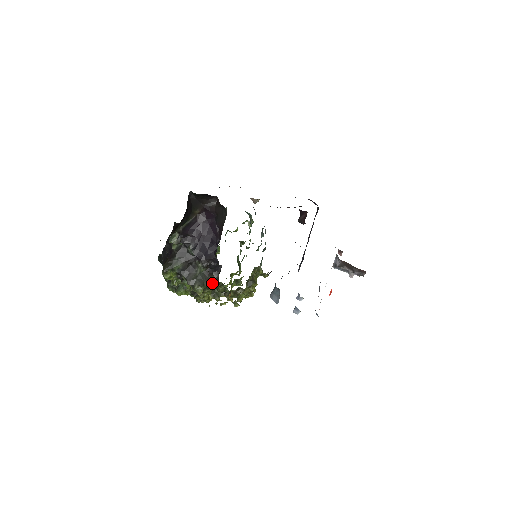
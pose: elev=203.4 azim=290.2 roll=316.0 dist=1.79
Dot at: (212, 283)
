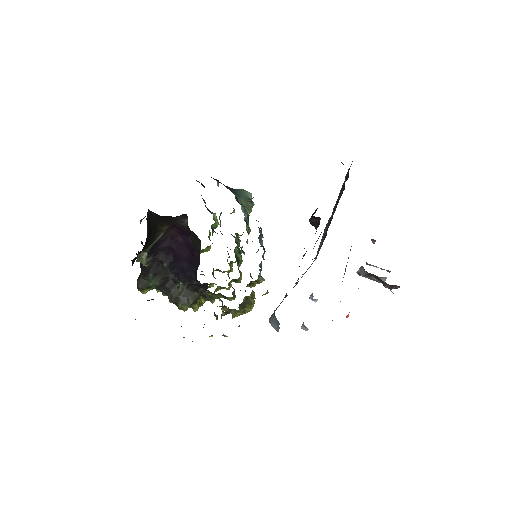
Dot at: (200, 297)
